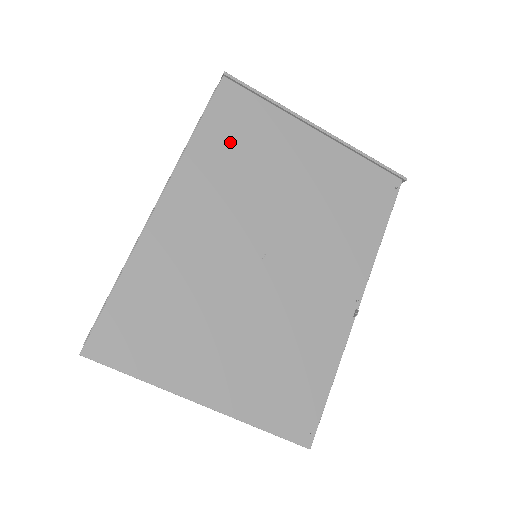
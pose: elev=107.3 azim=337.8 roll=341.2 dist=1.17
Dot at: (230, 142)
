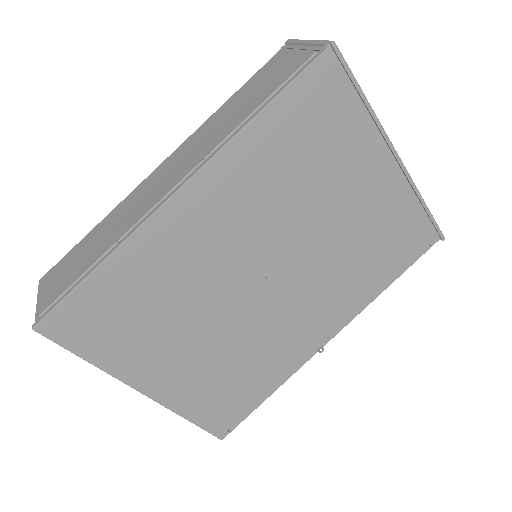
Dot at: (293, 142)
